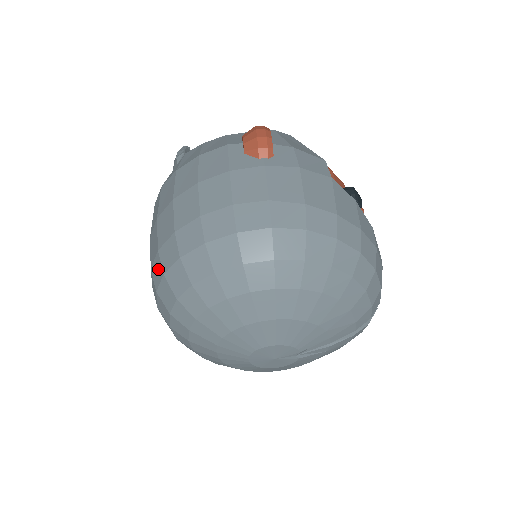
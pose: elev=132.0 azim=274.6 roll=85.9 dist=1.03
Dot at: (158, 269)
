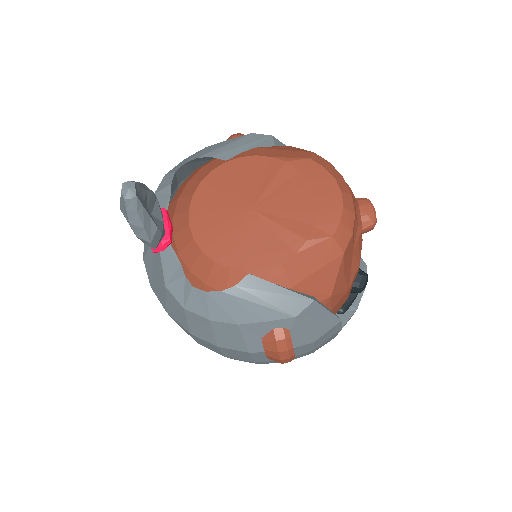
Dot at: occluded
